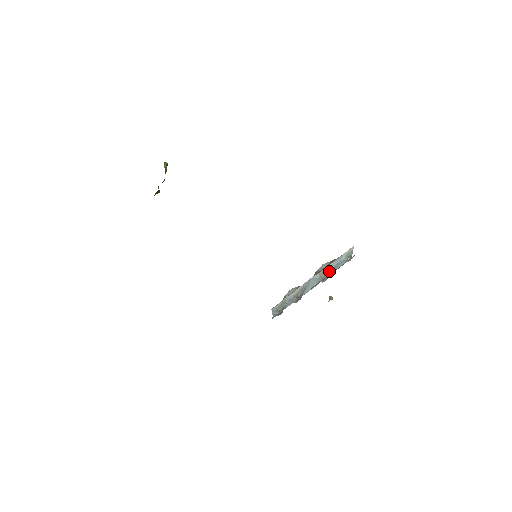
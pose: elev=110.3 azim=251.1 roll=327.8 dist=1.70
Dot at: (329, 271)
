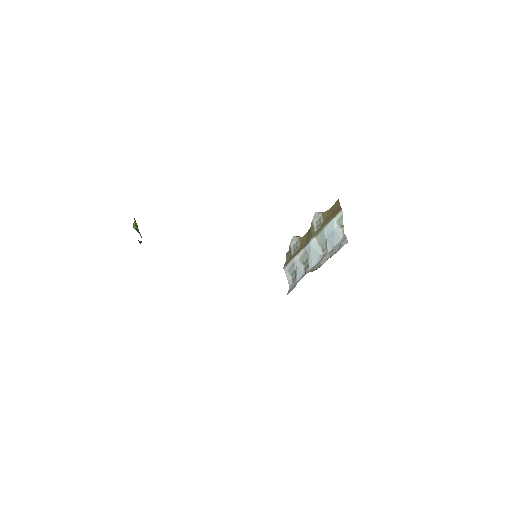
Dot at: (326, 239)
